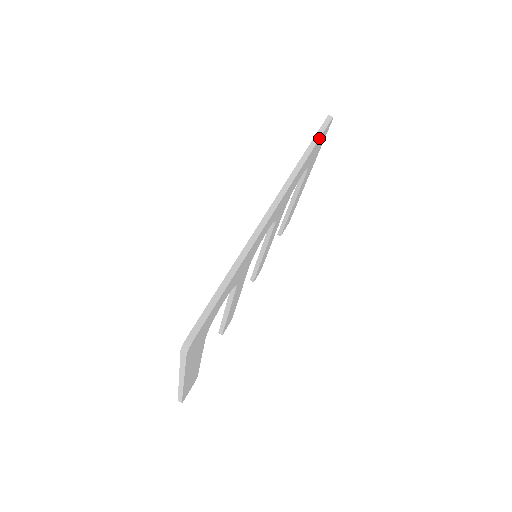
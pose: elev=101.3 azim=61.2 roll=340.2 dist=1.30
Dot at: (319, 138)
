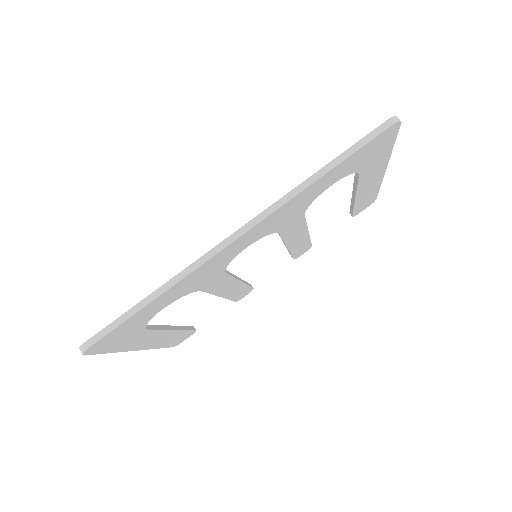
Dot at: (354, 152)
